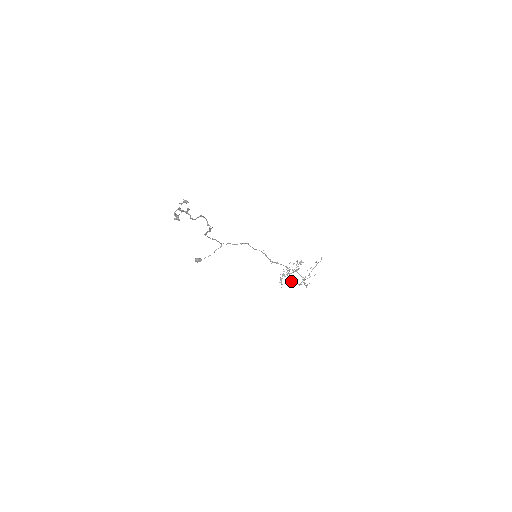
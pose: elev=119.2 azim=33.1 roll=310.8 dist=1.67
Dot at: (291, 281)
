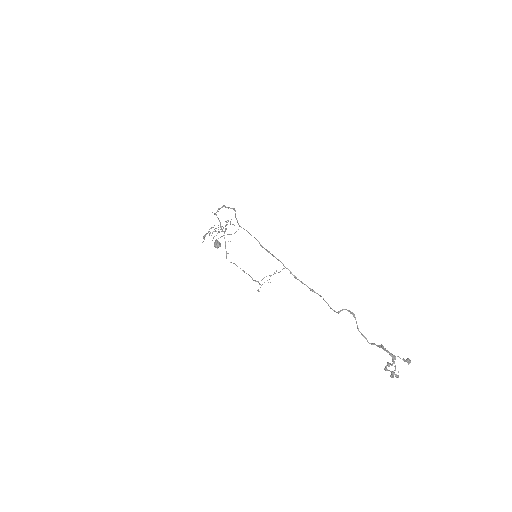
Dot at: (213, 238)
